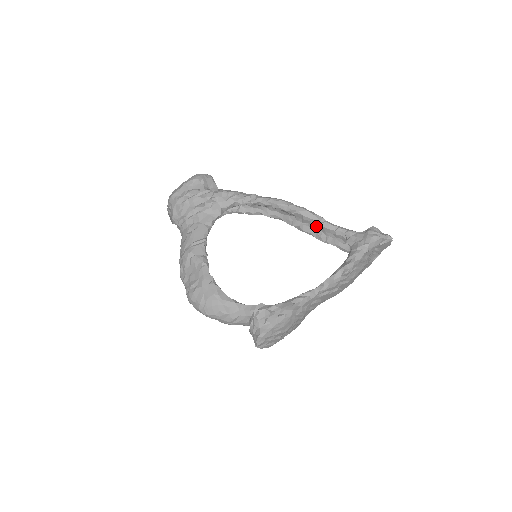
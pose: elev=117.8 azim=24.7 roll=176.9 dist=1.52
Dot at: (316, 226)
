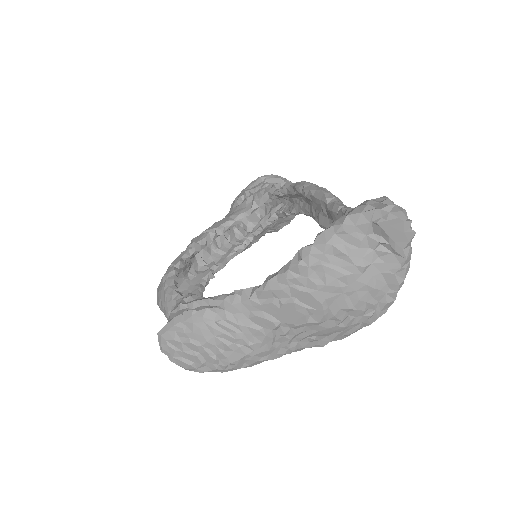
Dot at: (327, 212)
